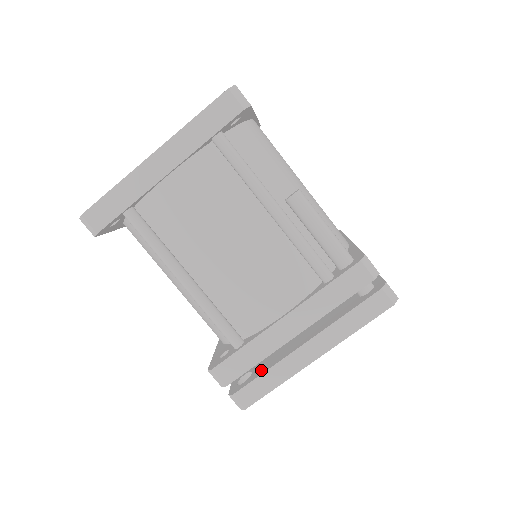
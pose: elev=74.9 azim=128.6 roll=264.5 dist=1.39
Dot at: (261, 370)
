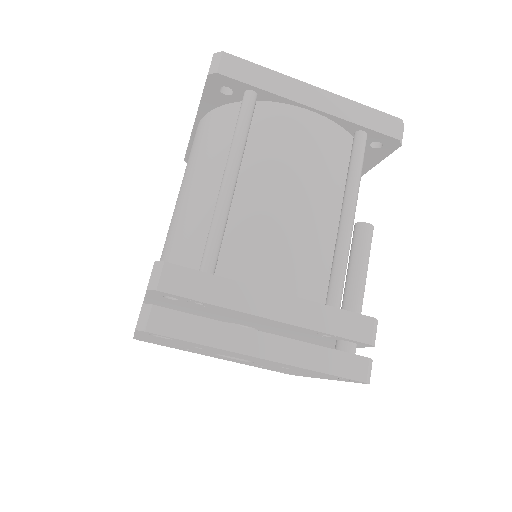
Dot at: occluded
